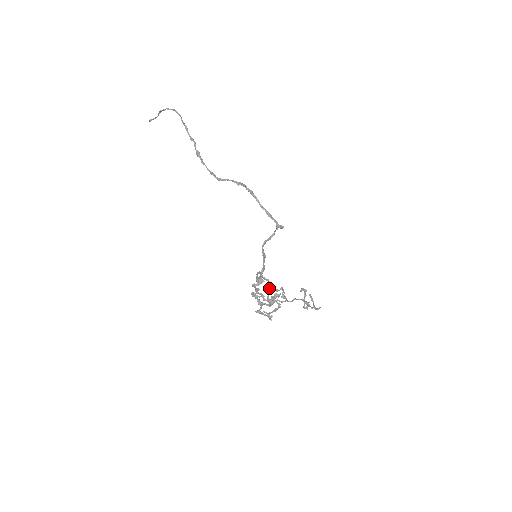
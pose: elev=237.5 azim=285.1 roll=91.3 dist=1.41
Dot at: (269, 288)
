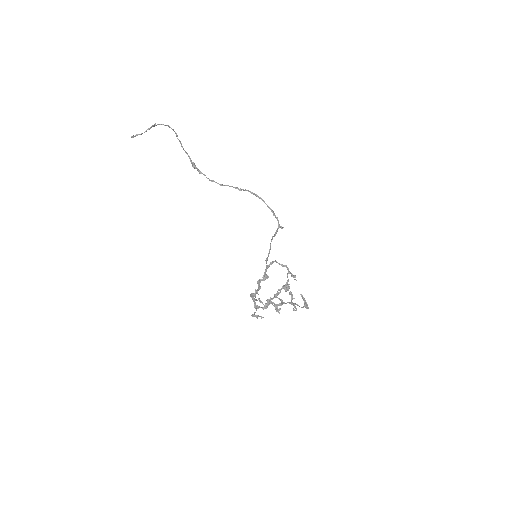
Dot at: (288, 272)
